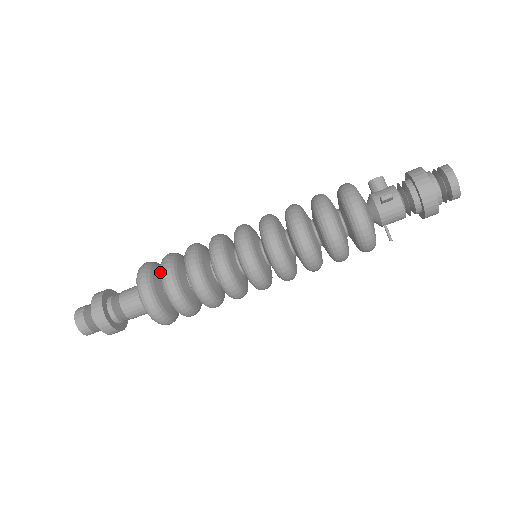
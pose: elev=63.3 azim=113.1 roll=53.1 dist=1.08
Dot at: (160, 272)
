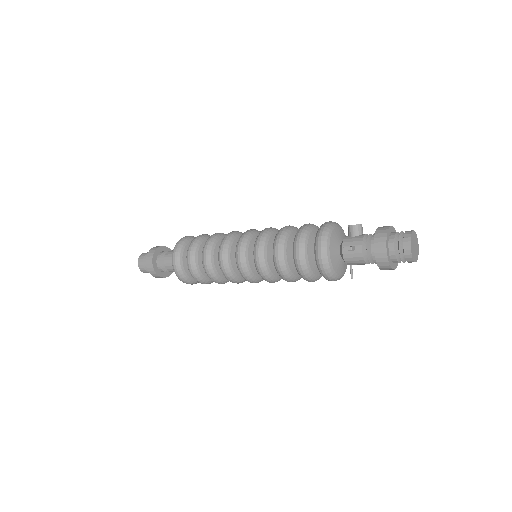
Dot at: (187, 251)
